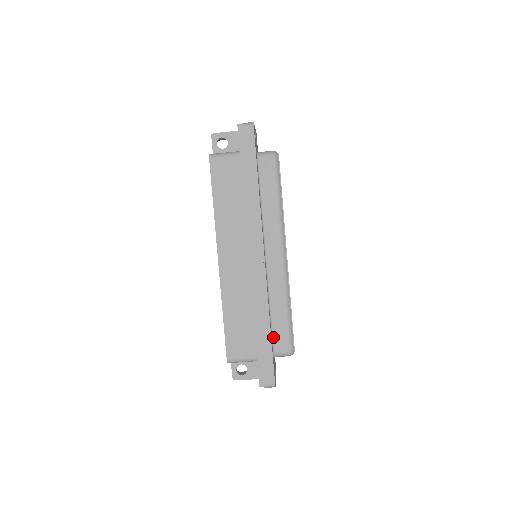
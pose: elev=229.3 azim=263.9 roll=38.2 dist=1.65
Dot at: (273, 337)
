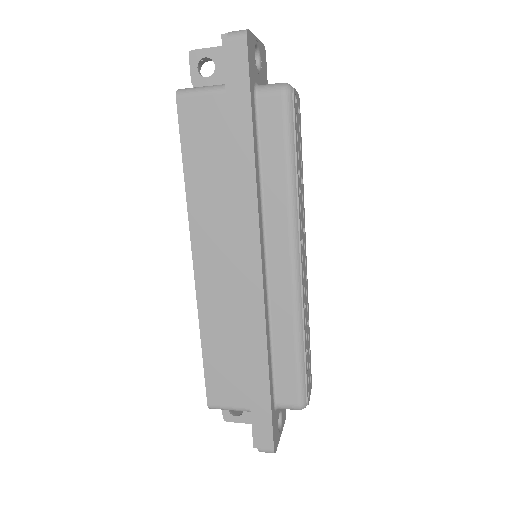
Dot at: (275, 383)
